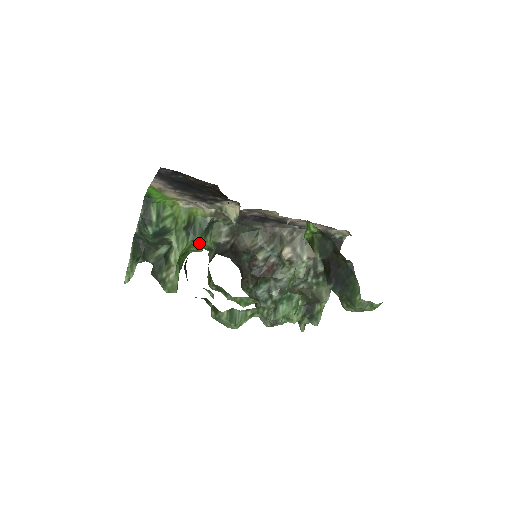
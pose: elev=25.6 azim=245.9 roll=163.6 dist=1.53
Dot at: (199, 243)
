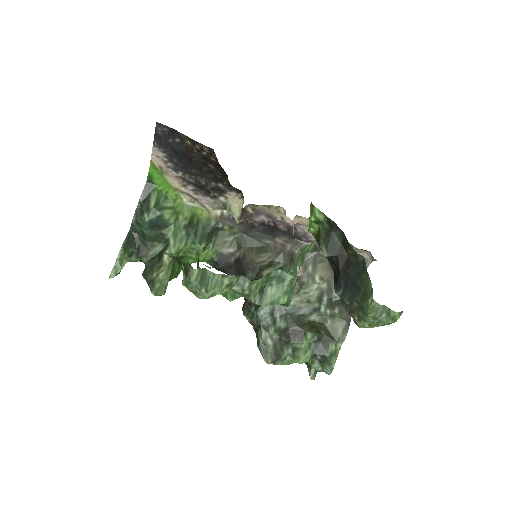
Dot at: (199, 247)
